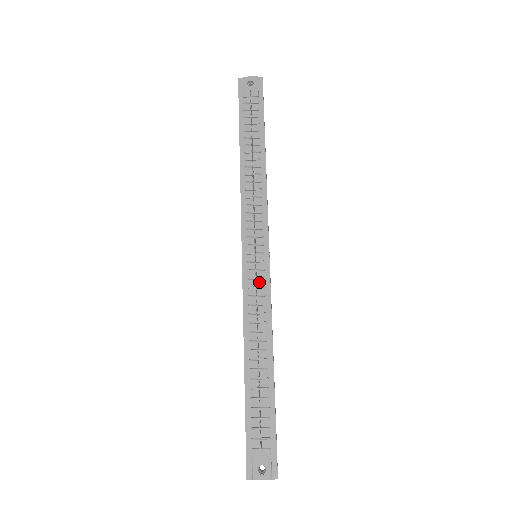
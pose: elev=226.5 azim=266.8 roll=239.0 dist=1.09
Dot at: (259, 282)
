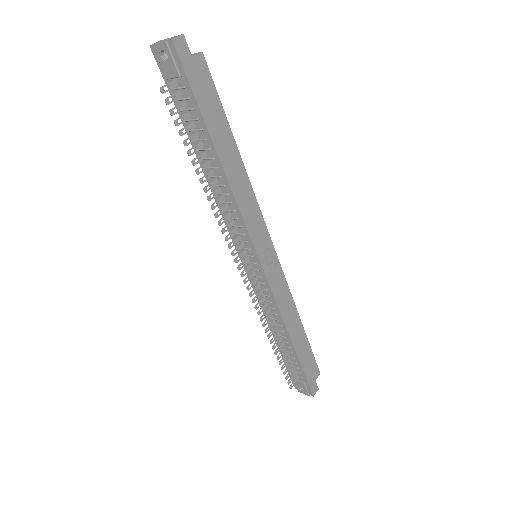
Dot at: (261, 285)
